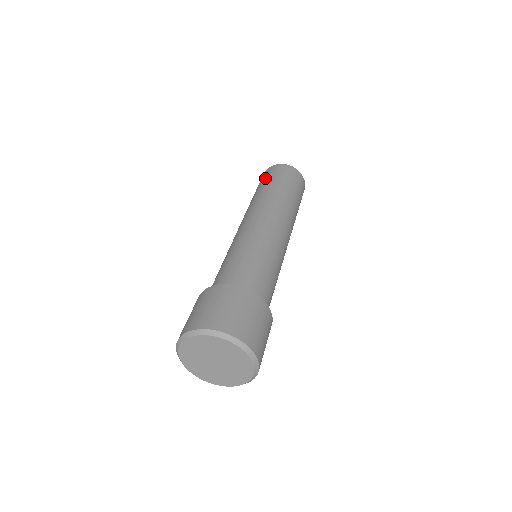
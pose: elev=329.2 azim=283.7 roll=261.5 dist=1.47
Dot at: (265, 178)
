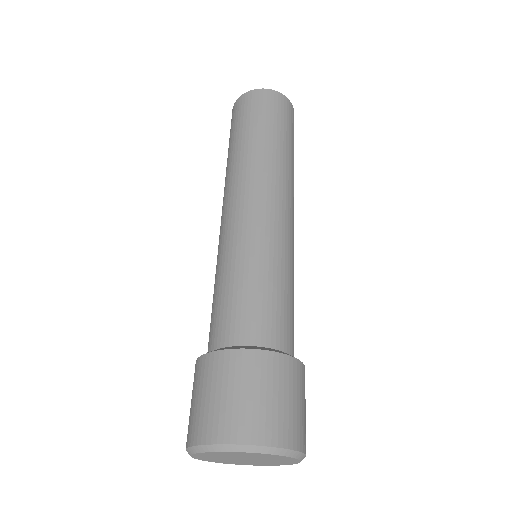
Dot at: (242, 117)
